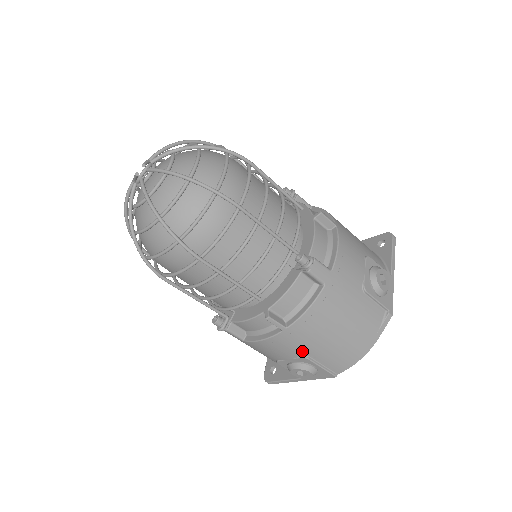
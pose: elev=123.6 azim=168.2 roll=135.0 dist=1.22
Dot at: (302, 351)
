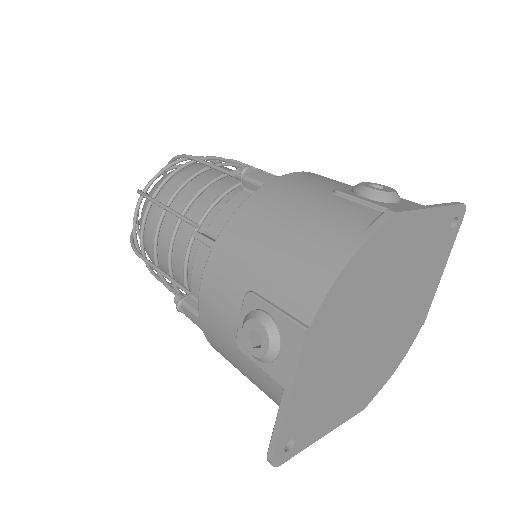
Dot at: (243, 282)
